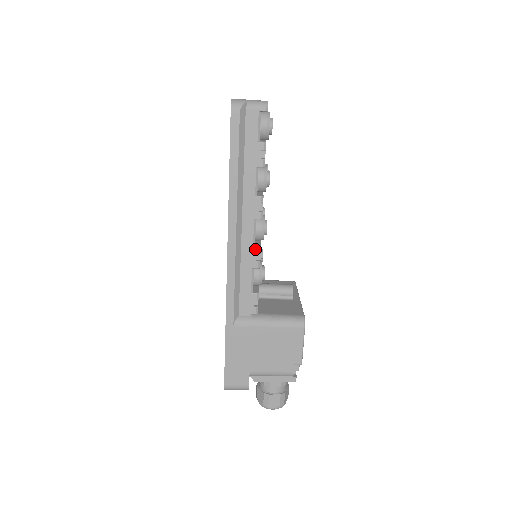
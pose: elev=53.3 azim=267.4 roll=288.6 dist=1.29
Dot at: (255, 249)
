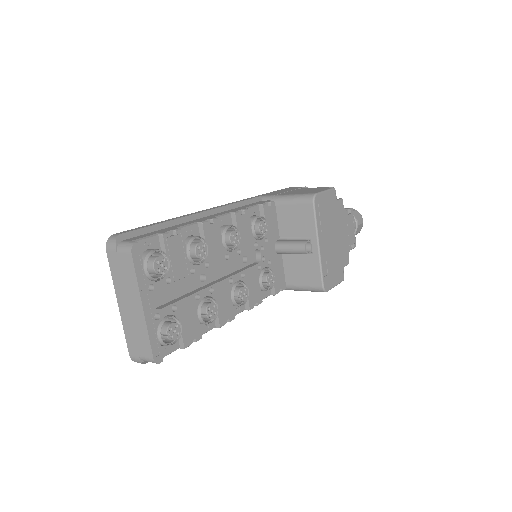
Dot at: (248, 309)
